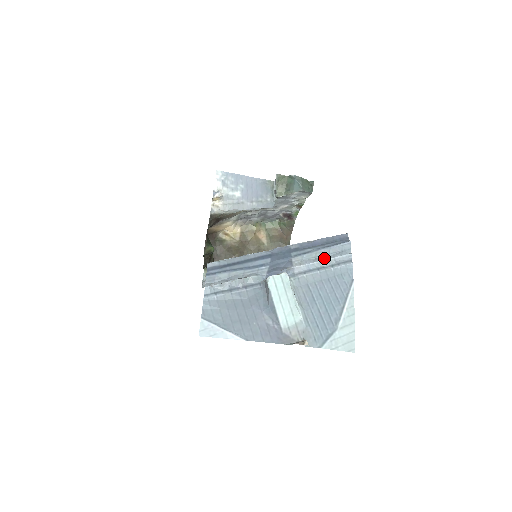
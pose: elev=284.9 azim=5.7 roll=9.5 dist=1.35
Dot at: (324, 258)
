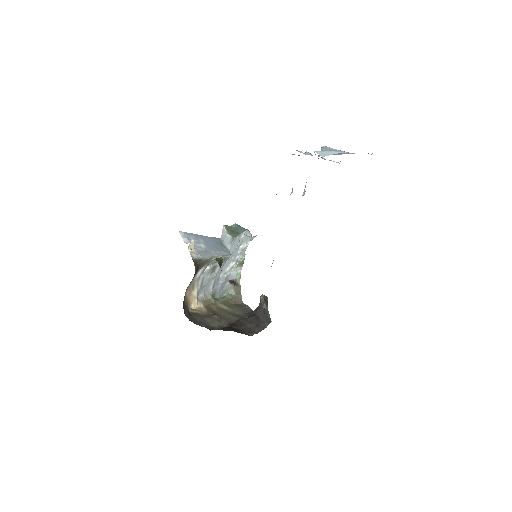
Dot at: occluded
